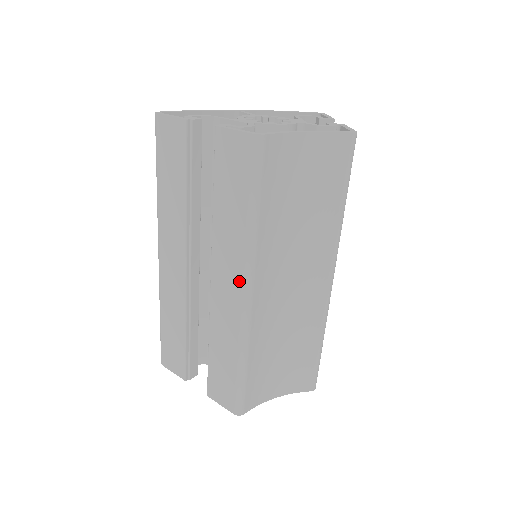
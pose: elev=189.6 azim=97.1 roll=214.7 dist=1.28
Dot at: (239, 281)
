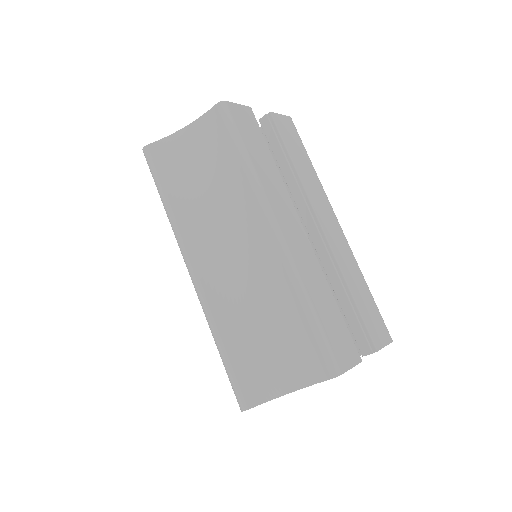
Dot at: (185, 262)
